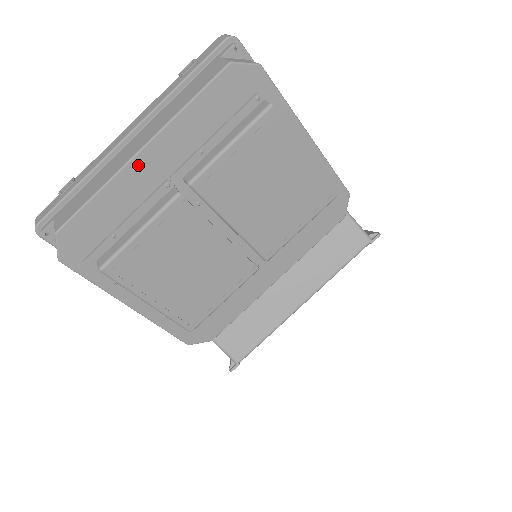
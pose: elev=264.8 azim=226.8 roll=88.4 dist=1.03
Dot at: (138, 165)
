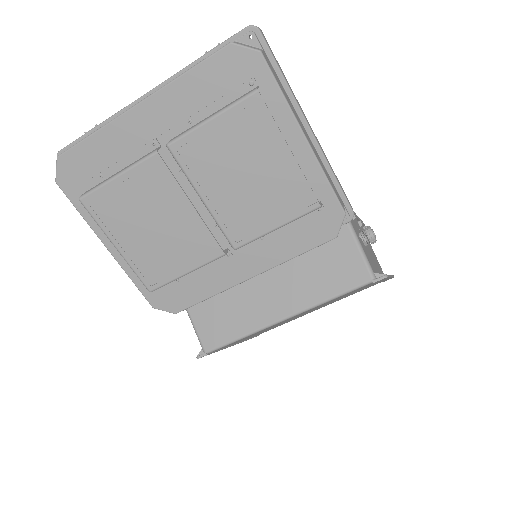
Dot at: (133, 117)
